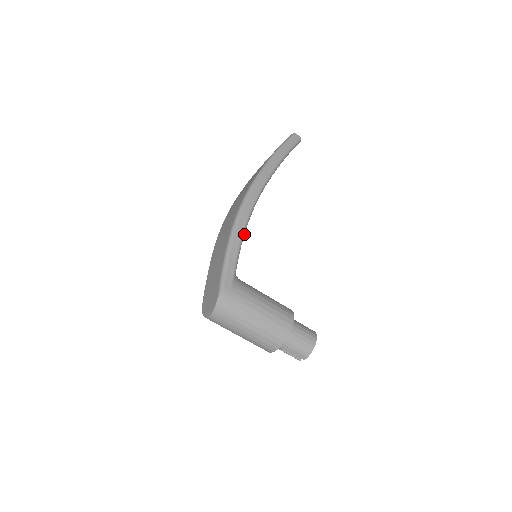
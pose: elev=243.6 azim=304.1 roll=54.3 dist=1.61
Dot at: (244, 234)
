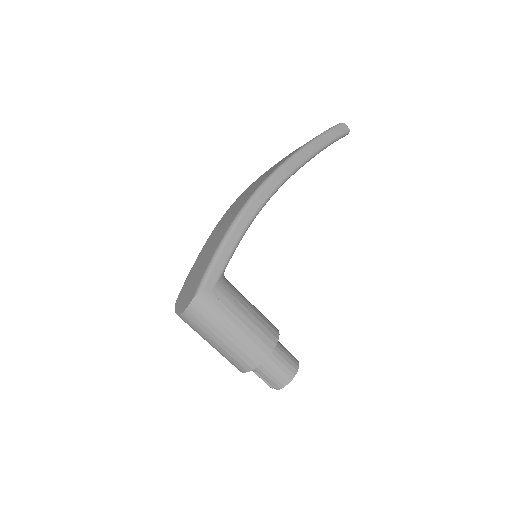
Dot at: (247, 229)
